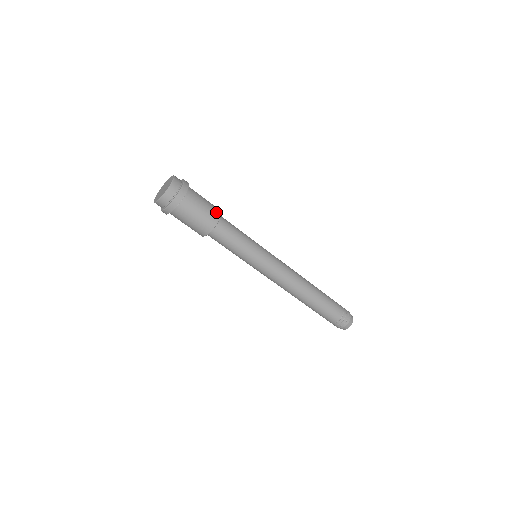
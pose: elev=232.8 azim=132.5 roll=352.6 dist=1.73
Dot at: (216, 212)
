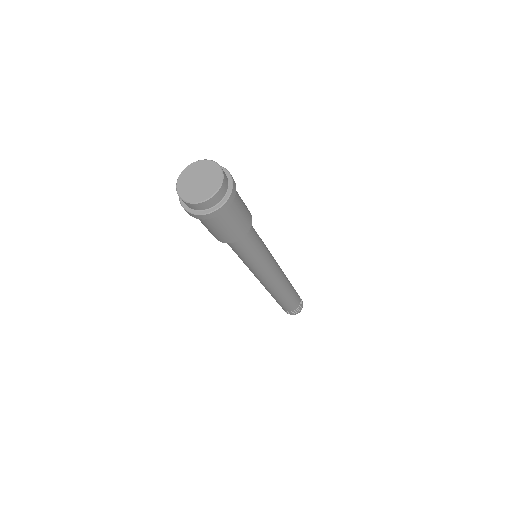
Dot at: (249, 212)
